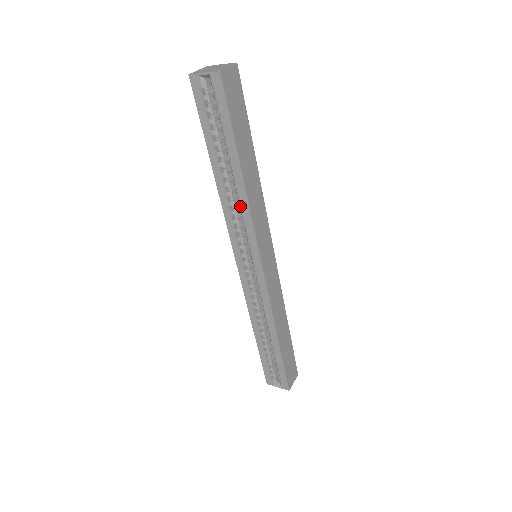
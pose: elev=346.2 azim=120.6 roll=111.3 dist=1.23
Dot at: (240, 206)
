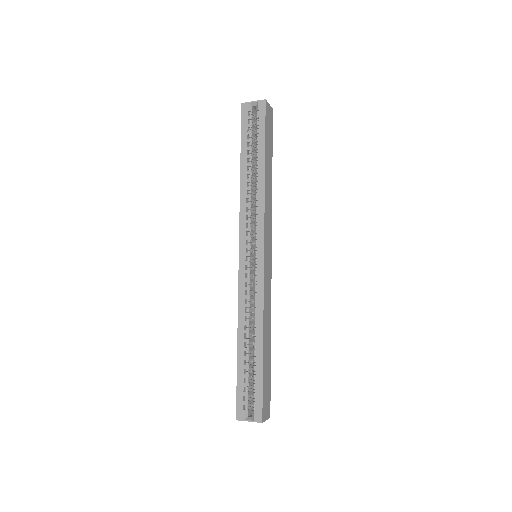
Dot at: (256, 199)
